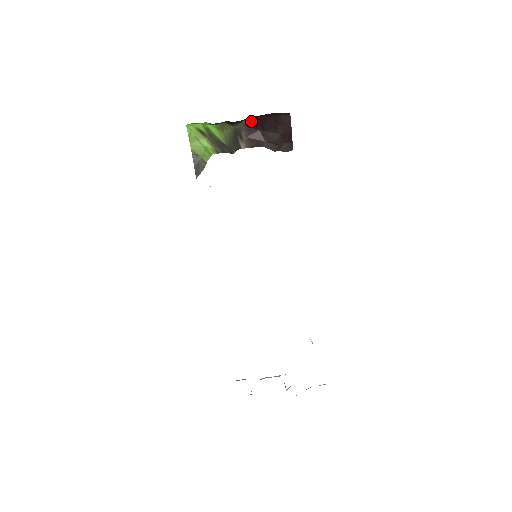
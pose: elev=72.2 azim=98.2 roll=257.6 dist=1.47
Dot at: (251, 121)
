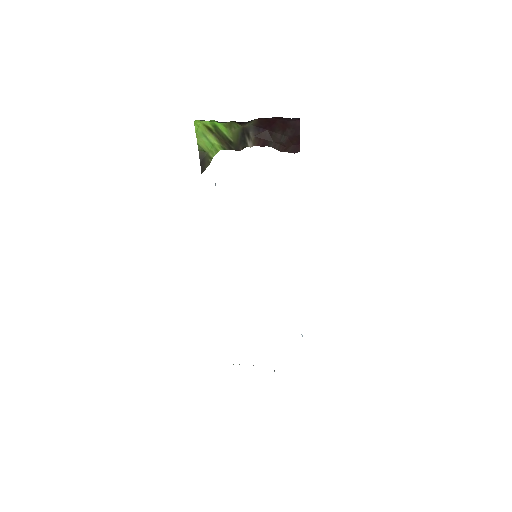
Dot at: (260, 121)
